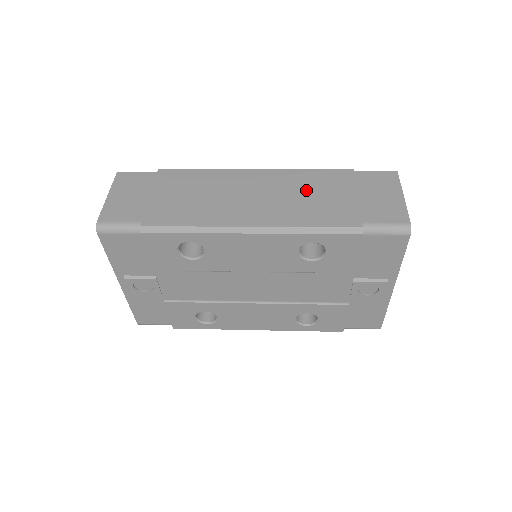
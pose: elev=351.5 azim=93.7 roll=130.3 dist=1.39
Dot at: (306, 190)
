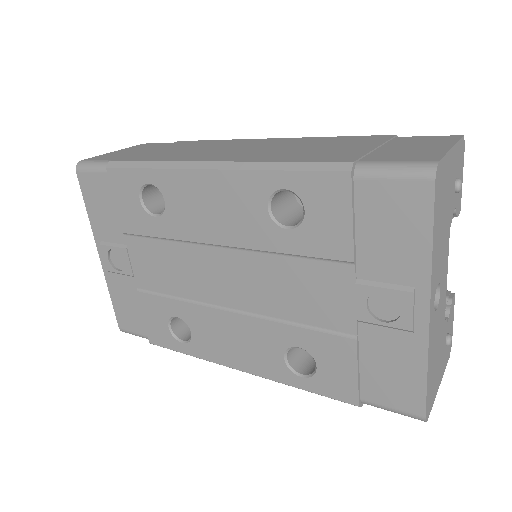
Dot at: (312, 145)
